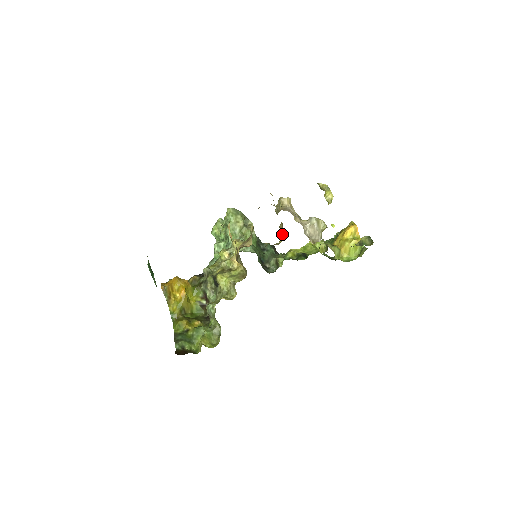
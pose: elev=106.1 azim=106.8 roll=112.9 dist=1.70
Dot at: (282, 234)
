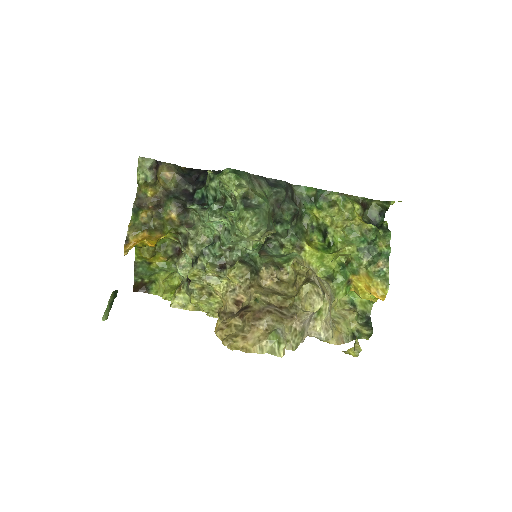
Dot at: occluded
